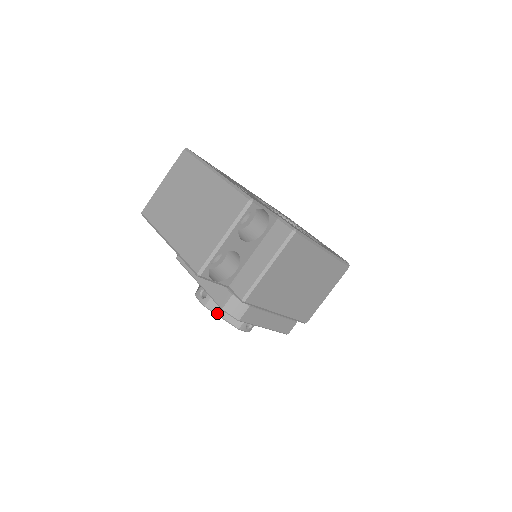
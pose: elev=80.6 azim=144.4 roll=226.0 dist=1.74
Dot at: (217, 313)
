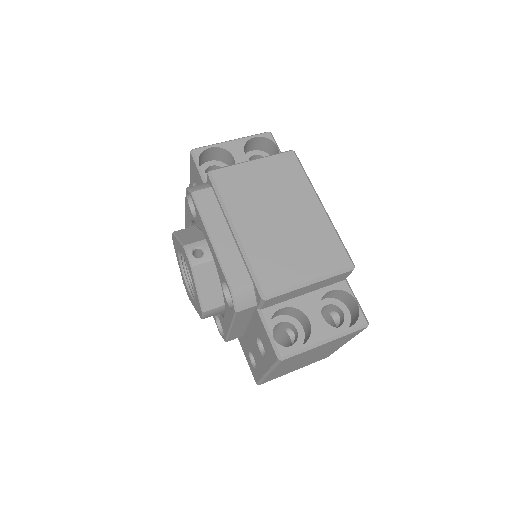
Dot at: (178, 236)
